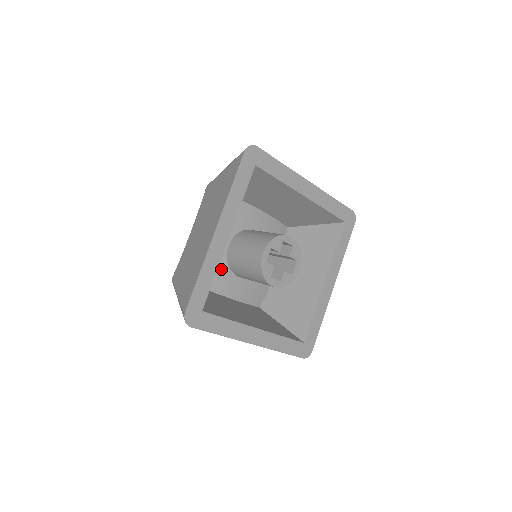
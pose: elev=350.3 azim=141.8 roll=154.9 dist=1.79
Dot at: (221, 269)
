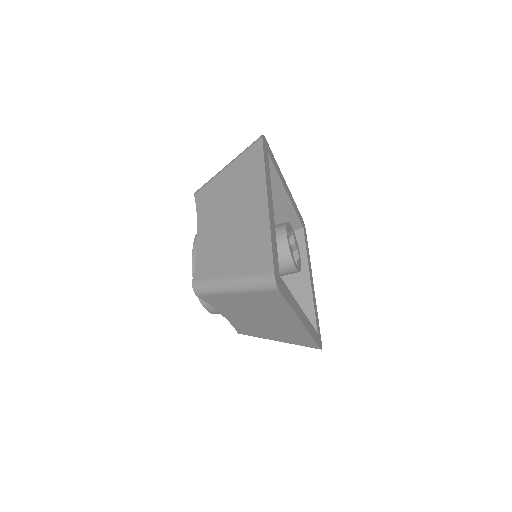
Dot at: occluded
